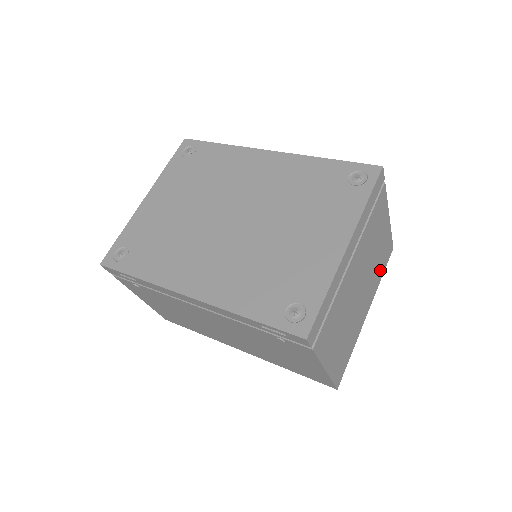
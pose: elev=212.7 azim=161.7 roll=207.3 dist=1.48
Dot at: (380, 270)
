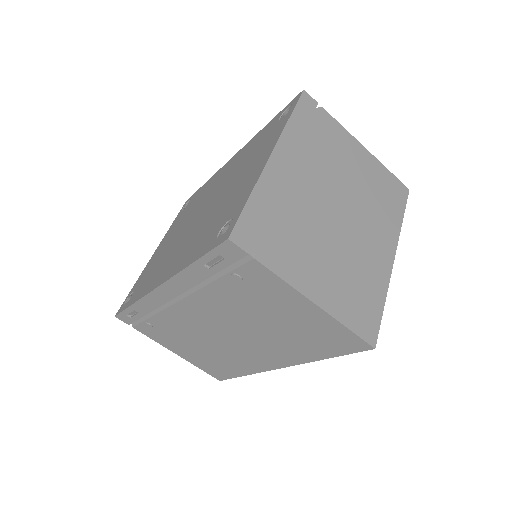
Dot at: (390, 208)
